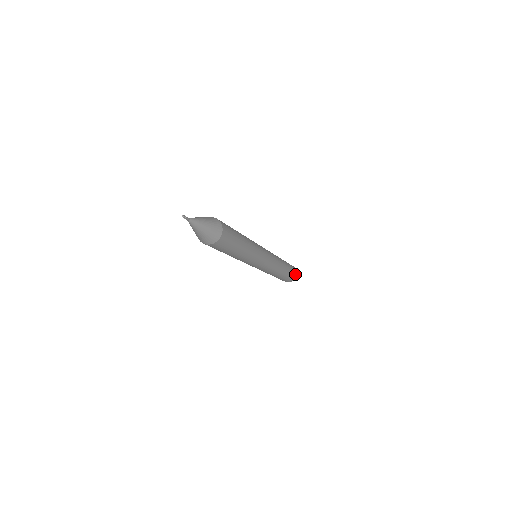
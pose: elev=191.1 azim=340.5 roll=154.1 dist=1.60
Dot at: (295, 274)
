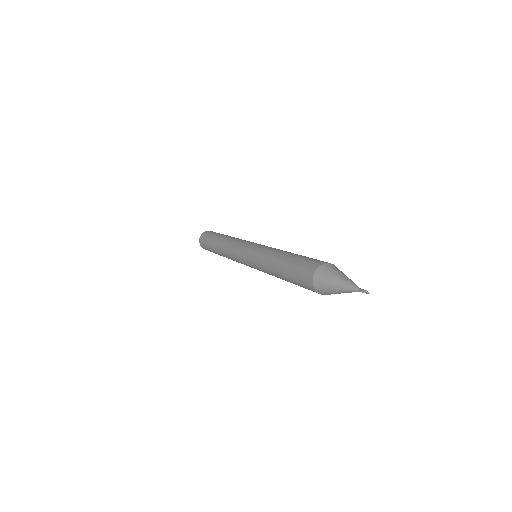
Dot at: occluded
